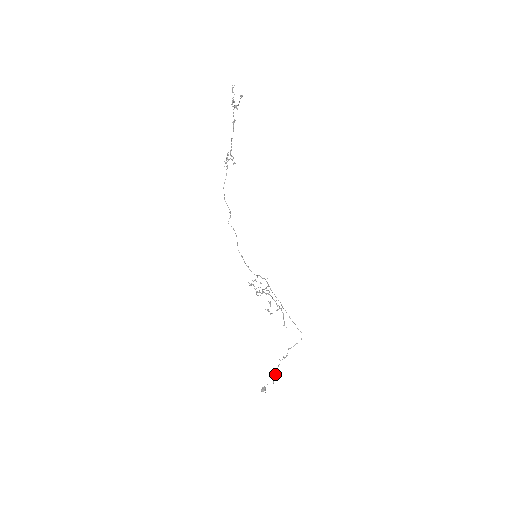
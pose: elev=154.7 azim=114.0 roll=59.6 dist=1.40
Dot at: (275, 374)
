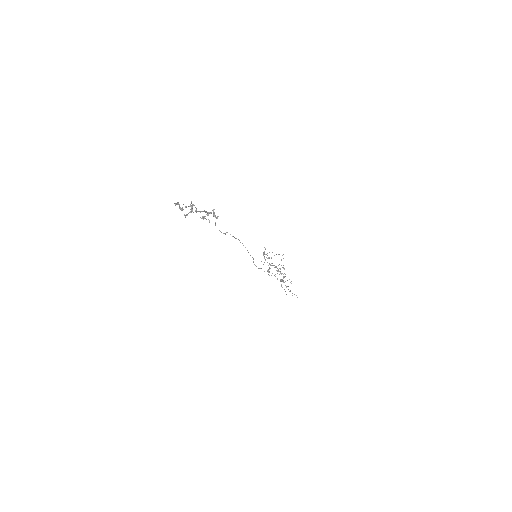
Dot at: occluded
